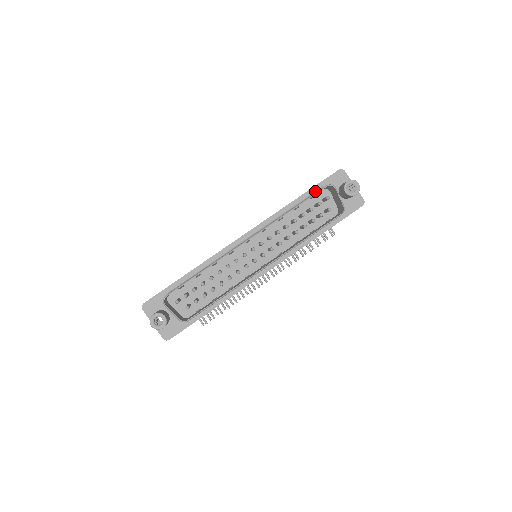
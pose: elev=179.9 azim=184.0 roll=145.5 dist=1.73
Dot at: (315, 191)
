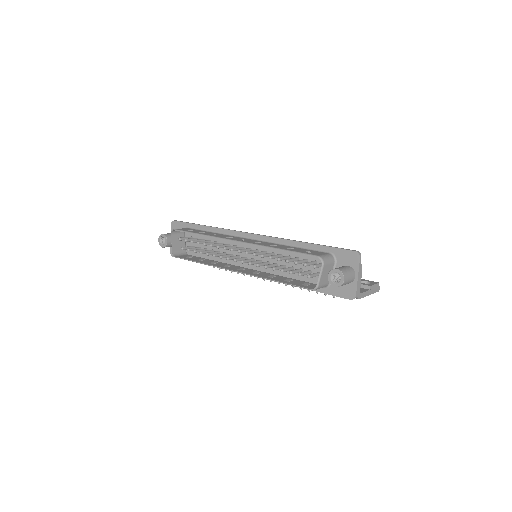
Dot at: (323, 250)
